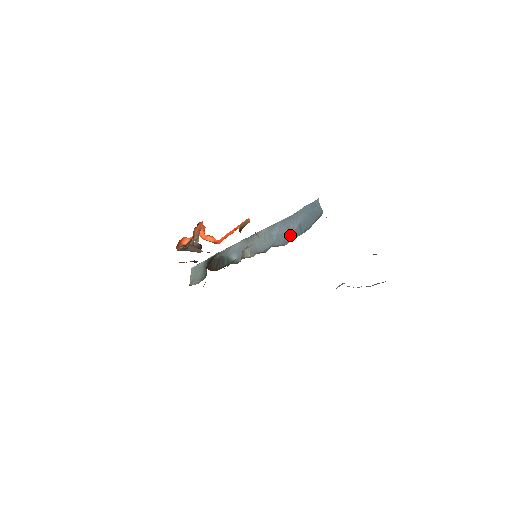
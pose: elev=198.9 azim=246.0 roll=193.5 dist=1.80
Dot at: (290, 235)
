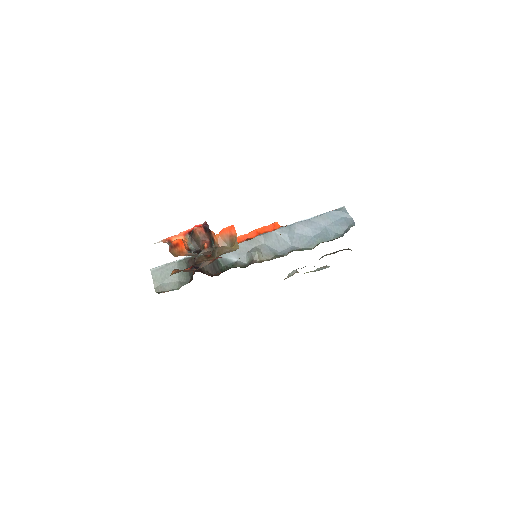
Dot at: (314, 239)
